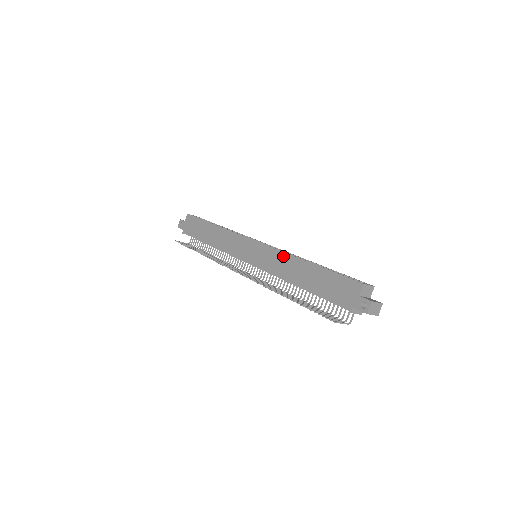
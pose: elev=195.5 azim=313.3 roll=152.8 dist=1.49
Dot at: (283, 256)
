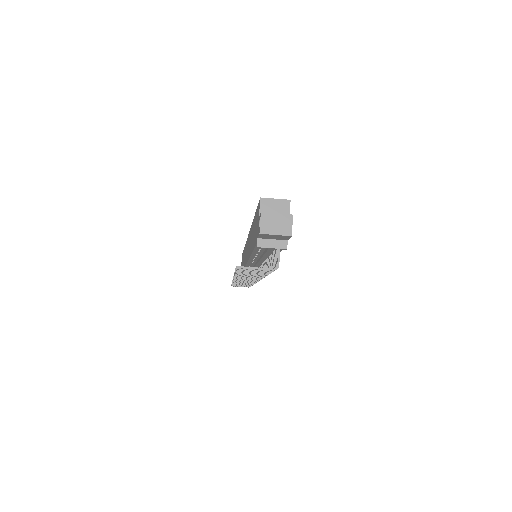
Dot at: (250, 233)
